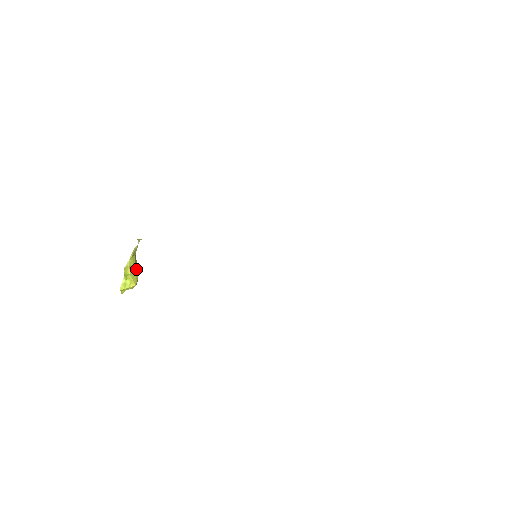
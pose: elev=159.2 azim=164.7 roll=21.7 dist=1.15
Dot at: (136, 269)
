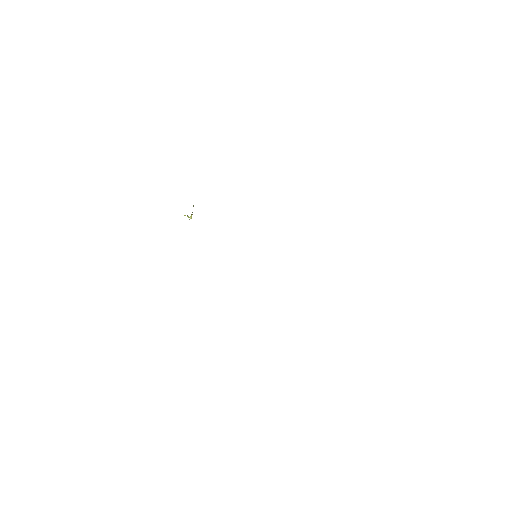
Dot at: (192, 214)
